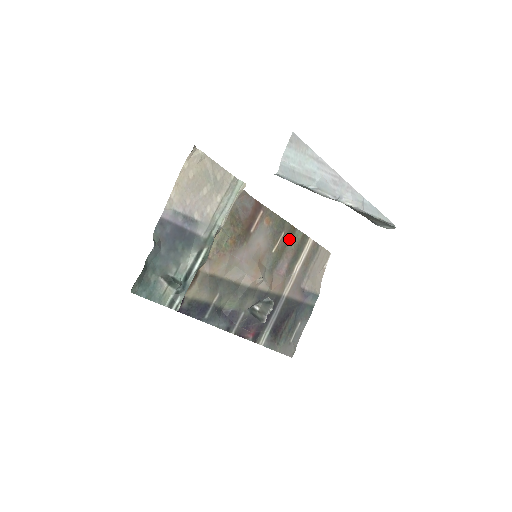
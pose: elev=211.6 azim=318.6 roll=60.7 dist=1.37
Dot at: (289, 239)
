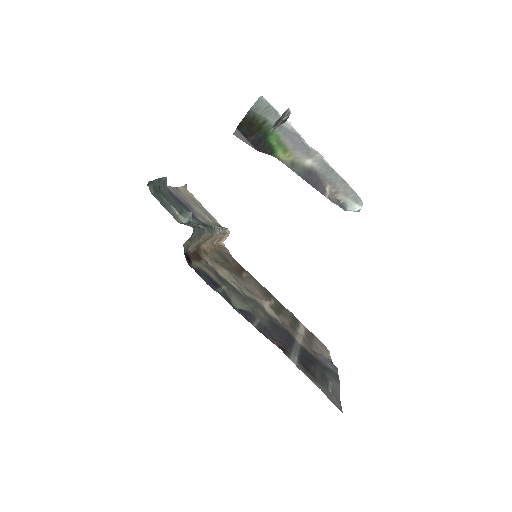
Dot at: (281, 309)
